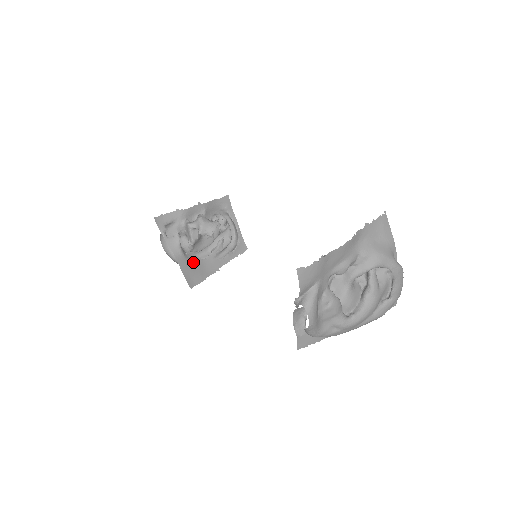
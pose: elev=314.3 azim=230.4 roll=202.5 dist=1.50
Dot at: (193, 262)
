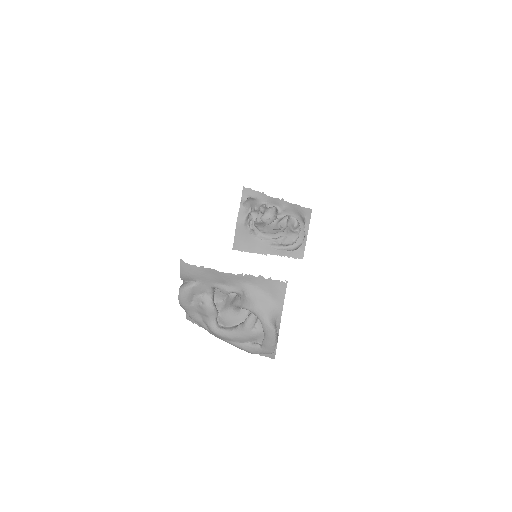
Dot at: (249, 235)
